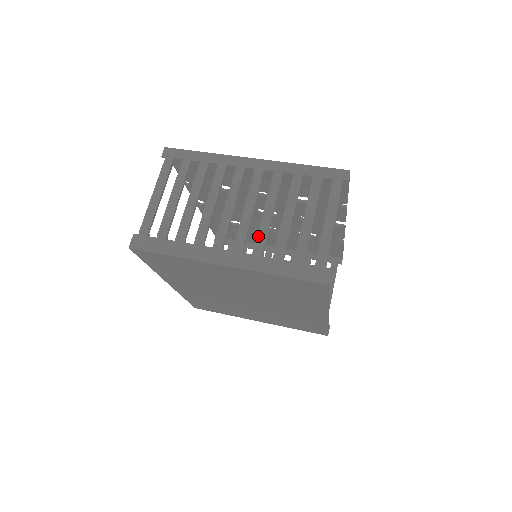
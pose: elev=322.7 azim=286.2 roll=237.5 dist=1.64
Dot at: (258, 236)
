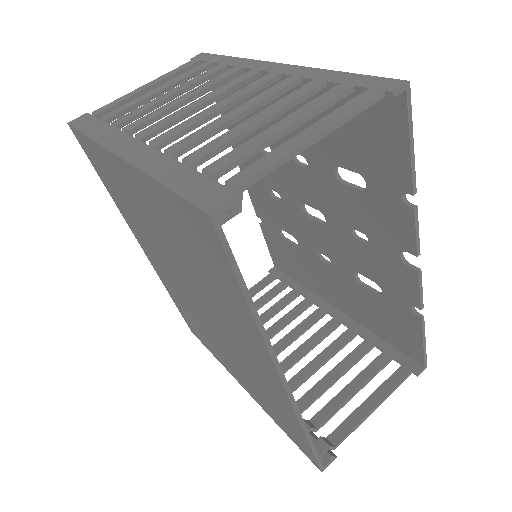
Dot at: (192, 134)
